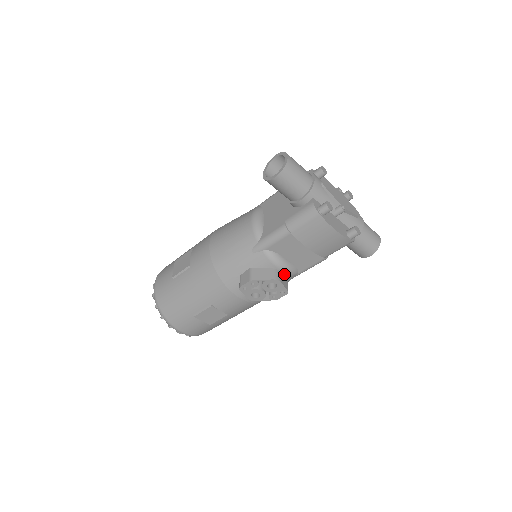
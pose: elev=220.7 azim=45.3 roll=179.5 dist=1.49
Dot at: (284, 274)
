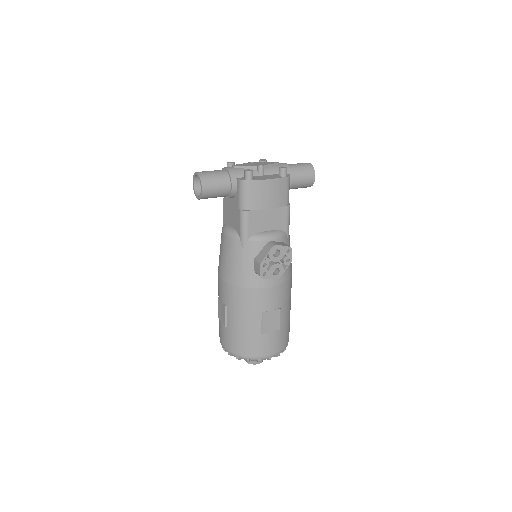
Dot at: (277, 241)
